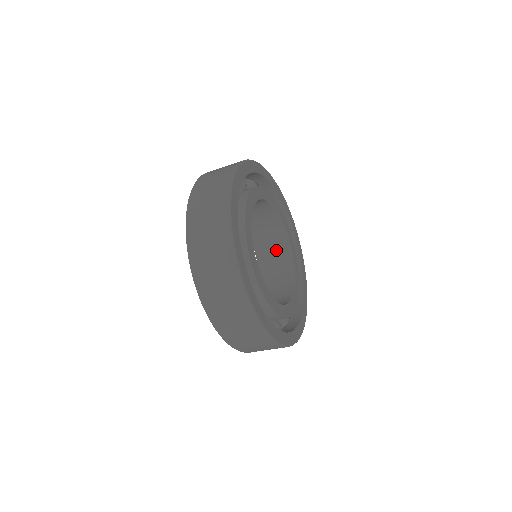
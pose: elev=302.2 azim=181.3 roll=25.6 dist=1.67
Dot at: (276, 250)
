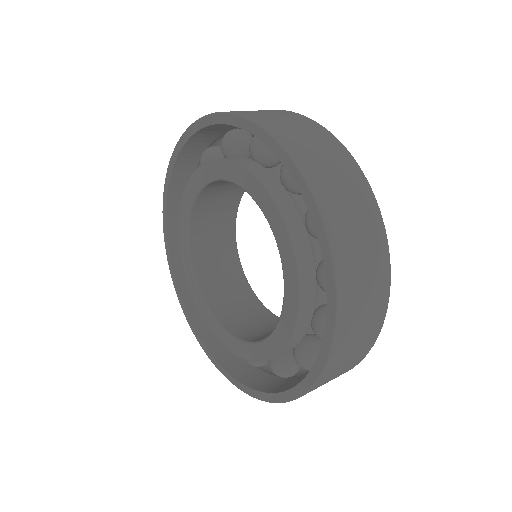
Dot at: (244, 308)
